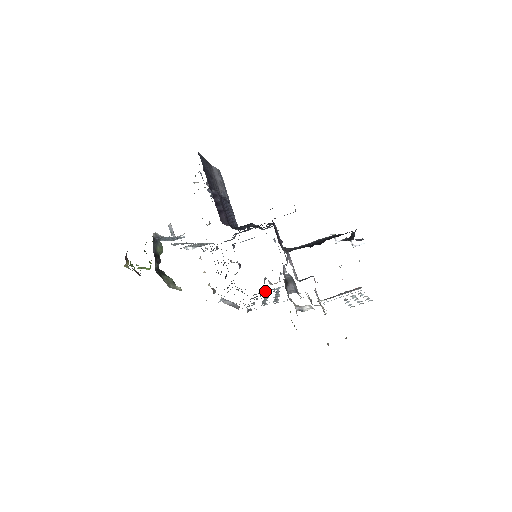
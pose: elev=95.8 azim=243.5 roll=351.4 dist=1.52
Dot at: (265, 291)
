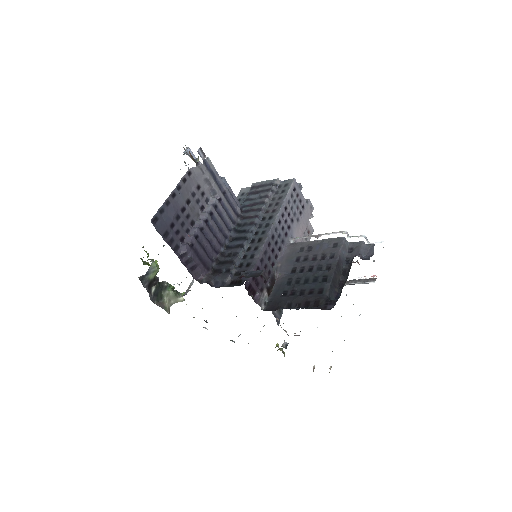
Dot at: occluded
